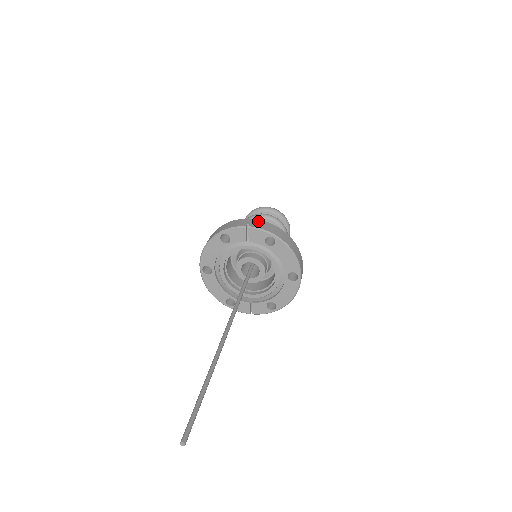
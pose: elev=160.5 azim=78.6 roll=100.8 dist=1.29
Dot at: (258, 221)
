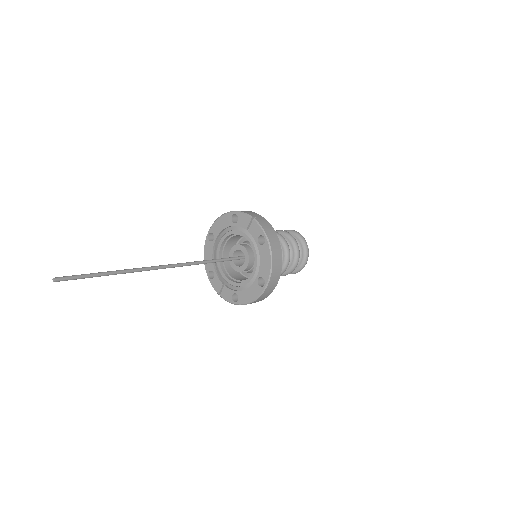
Dot at: (266, 222)
